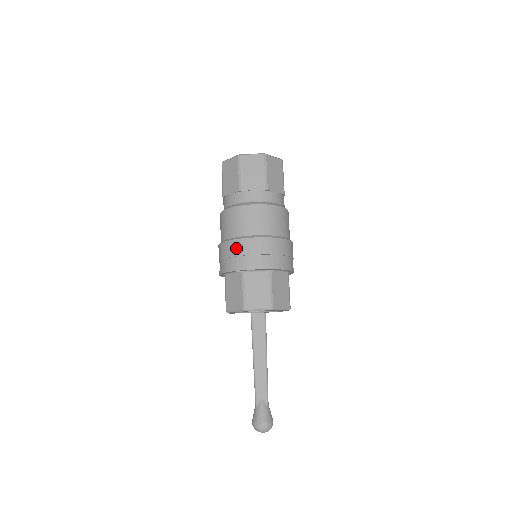
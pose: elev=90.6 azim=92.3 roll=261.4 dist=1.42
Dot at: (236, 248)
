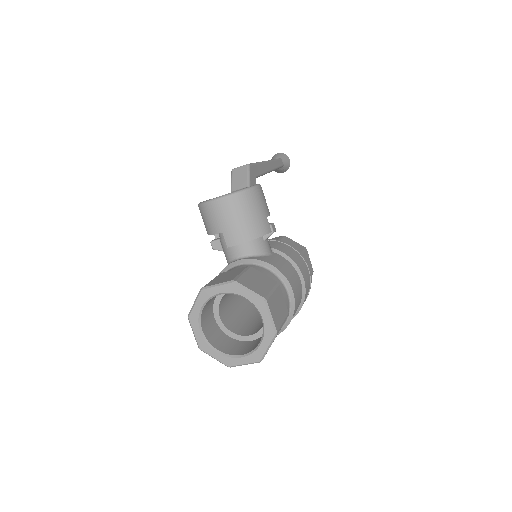
Dot at: occluded
